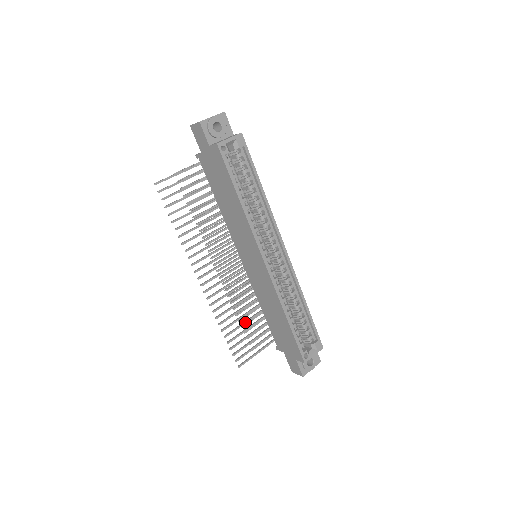
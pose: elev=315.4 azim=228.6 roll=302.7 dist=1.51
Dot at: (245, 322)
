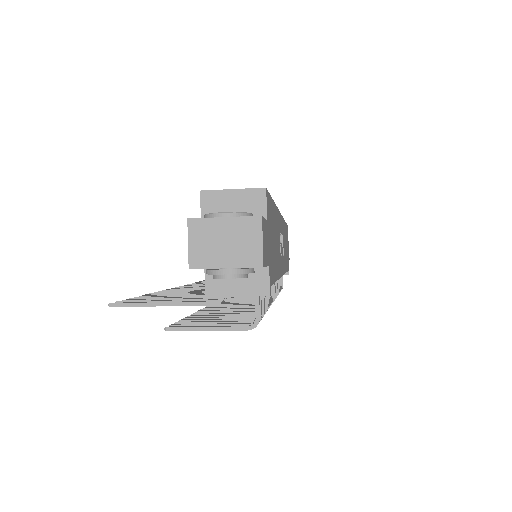
Dot at: (189, 295)
